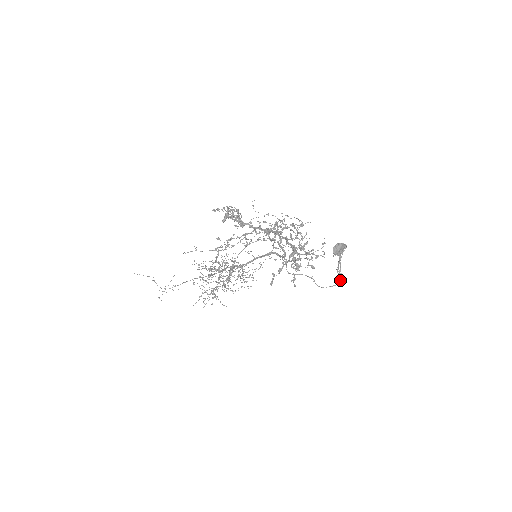
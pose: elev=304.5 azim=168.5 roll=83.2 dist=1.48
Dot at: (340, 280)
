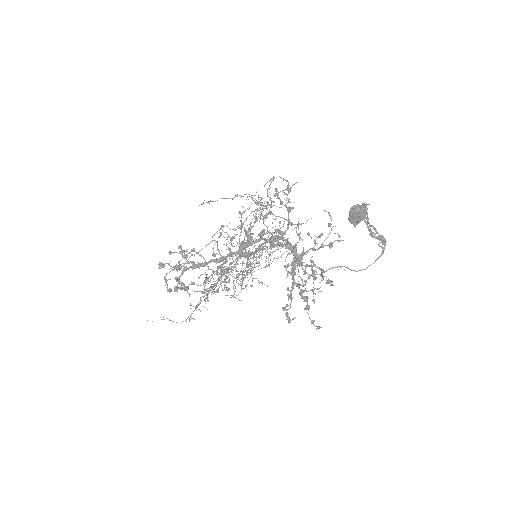
Dot at: (383, 243)
